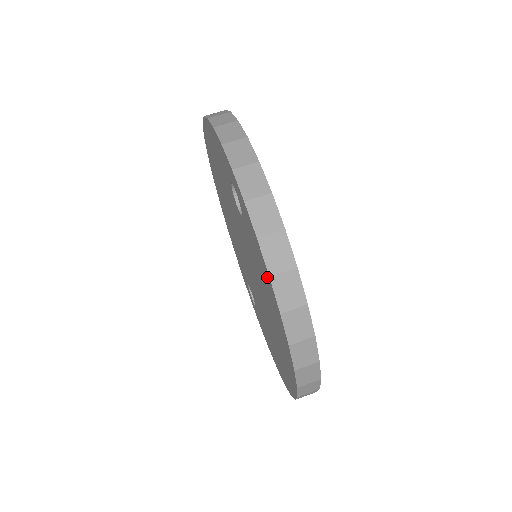
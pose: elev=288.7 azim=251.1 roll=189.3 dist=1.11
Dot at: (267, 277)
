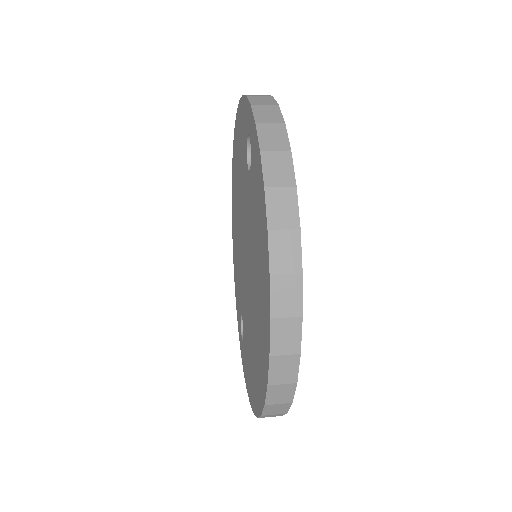
Dot at: (262, 197)
